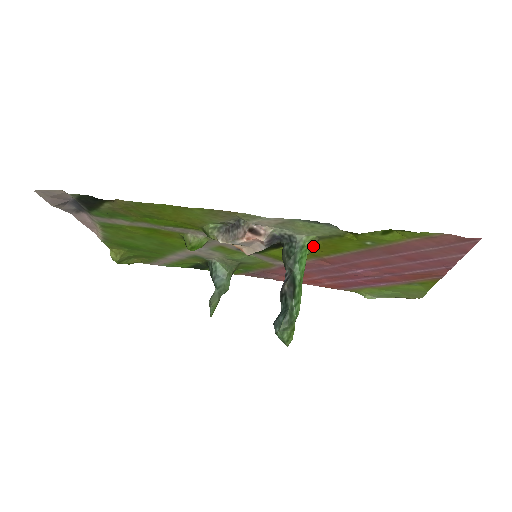
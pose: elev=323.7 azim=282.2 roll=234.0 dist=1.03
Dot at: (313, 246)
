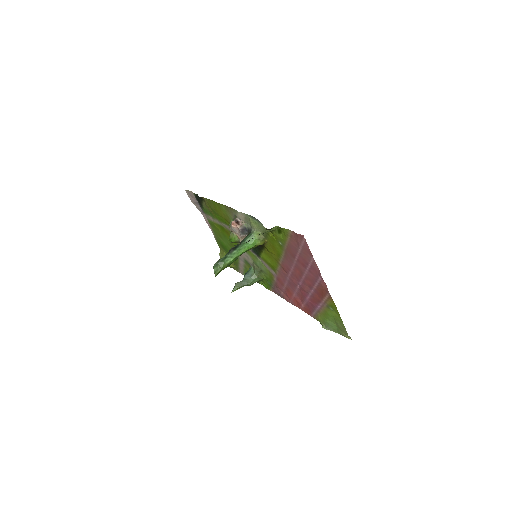
Dot at: (260, 240)
